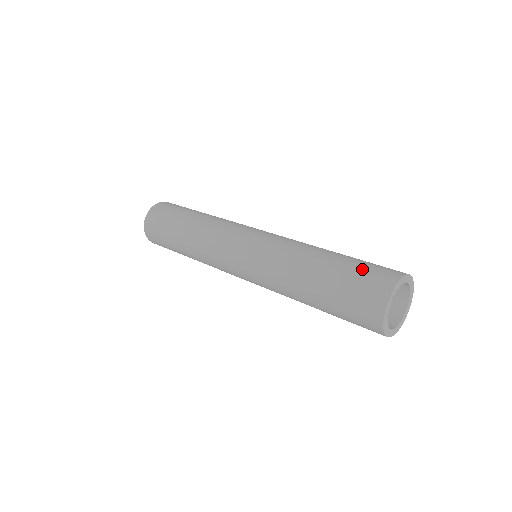
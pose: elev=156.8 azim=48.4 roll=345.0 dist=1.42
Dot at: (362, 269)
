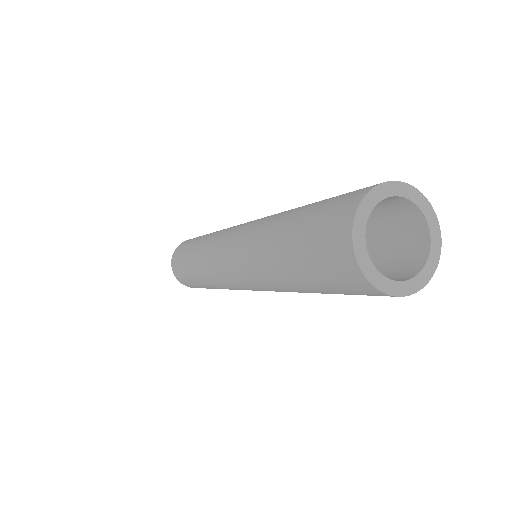
Dot at: occluded
